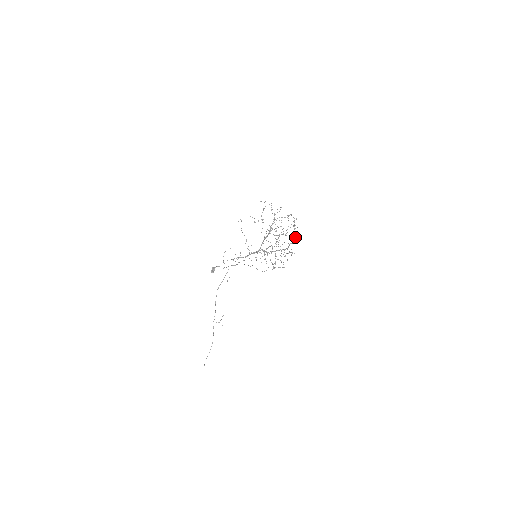
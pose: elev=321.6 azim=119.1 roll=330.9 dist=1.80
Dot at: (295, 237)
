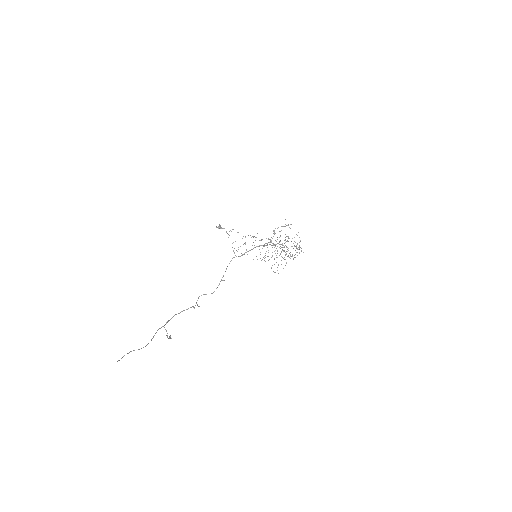
Dot at: (299, 252)
